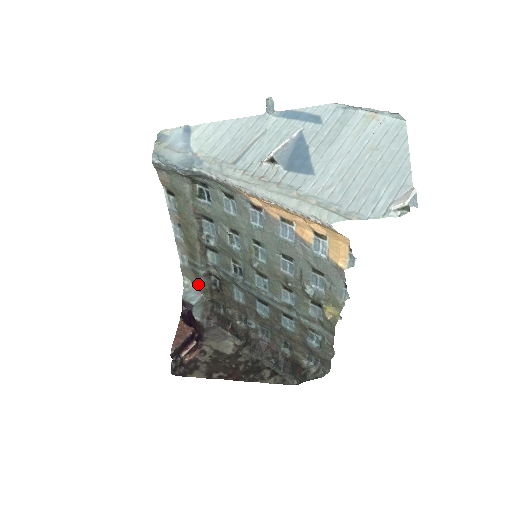
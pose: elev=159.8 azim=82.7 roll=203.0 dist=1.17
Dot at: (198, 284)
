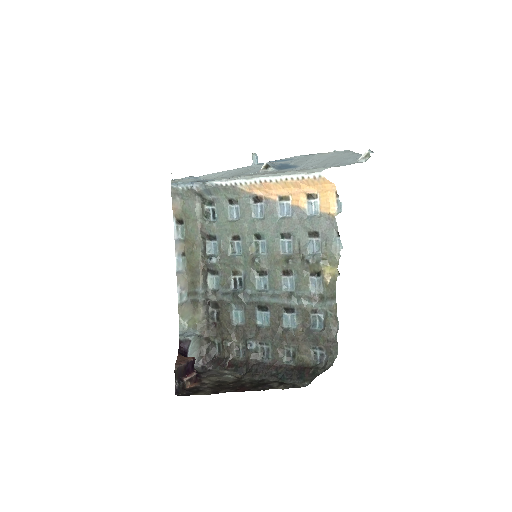
Dot at: (195, 319)
